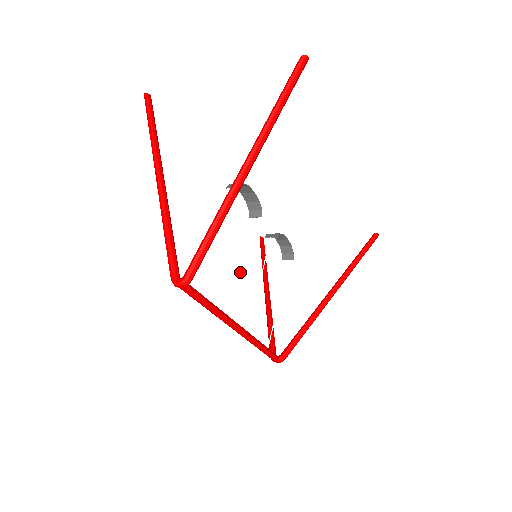
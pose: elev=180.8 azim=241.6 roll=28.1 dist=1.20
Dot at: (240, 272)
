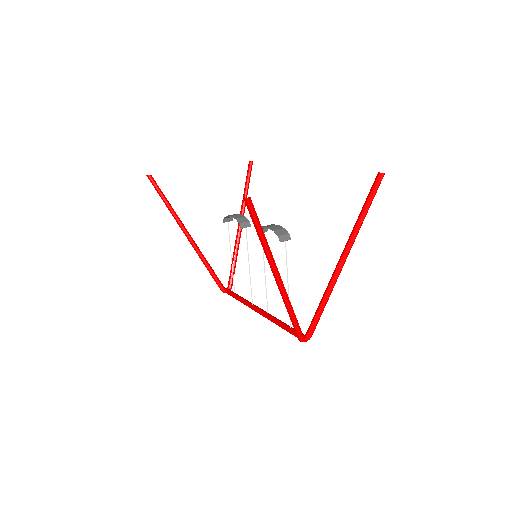
Dot at: occluded
